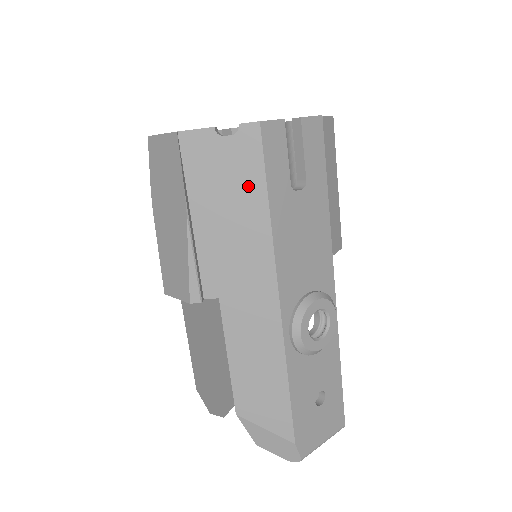
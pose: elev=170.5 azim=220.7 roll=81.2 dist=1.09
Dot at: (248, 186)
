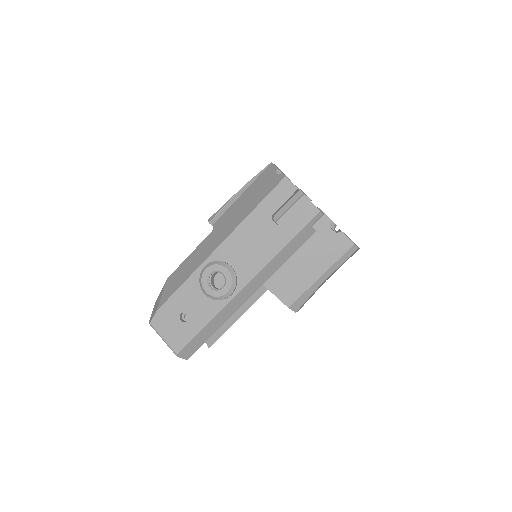
Dot at: (260, 196)
